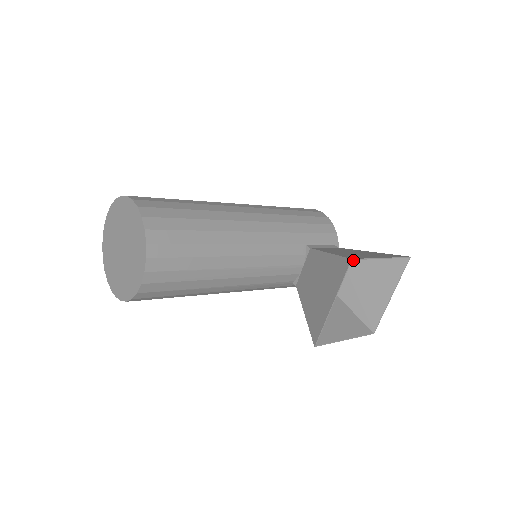
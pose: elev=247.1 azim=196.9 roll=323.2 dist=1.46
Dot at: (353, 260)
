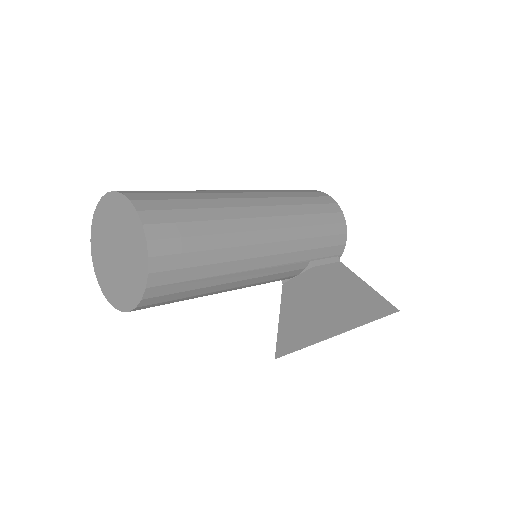
Dot at: occluded
